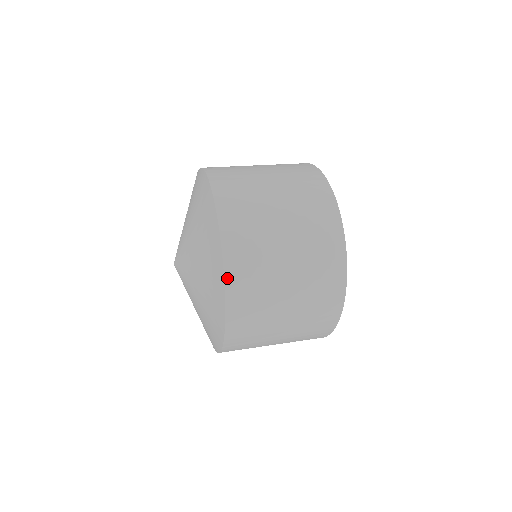
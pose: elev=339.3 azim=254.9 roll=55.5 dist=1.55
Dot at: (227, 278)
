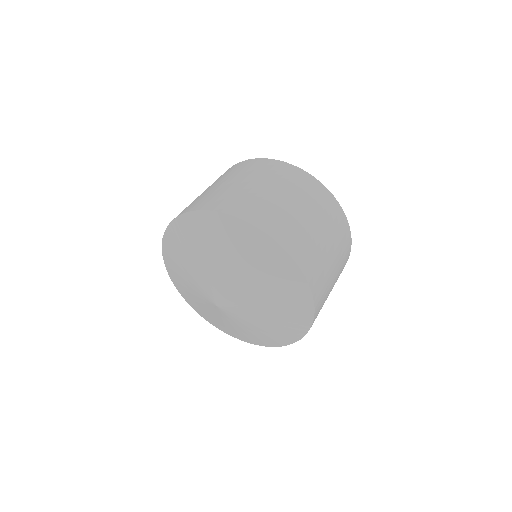
Dot at: occluded
